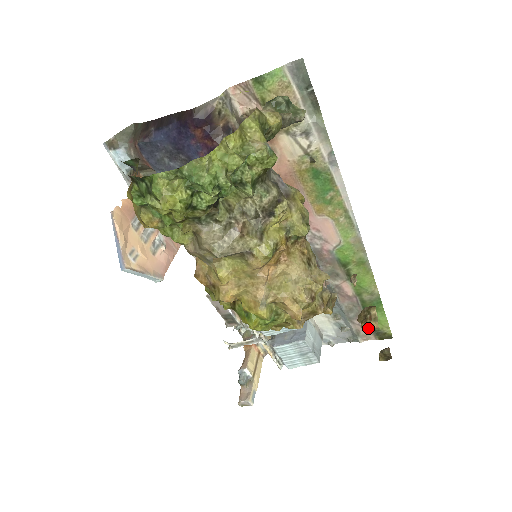
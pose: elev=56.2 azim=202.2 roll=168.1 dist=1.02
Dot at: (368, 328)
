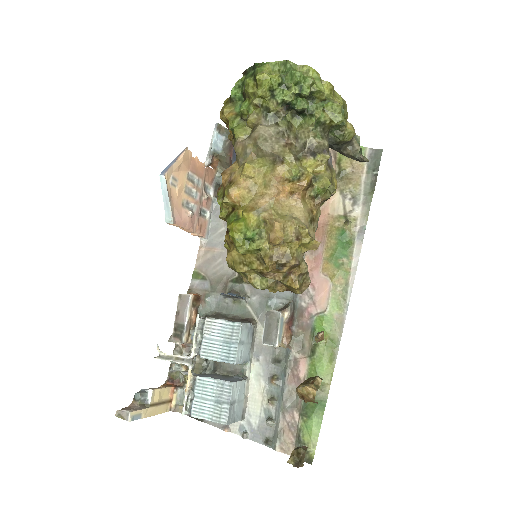
Dot at: (305, 386)
